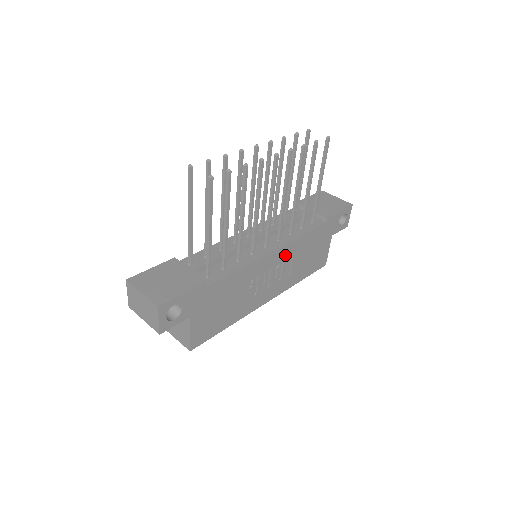
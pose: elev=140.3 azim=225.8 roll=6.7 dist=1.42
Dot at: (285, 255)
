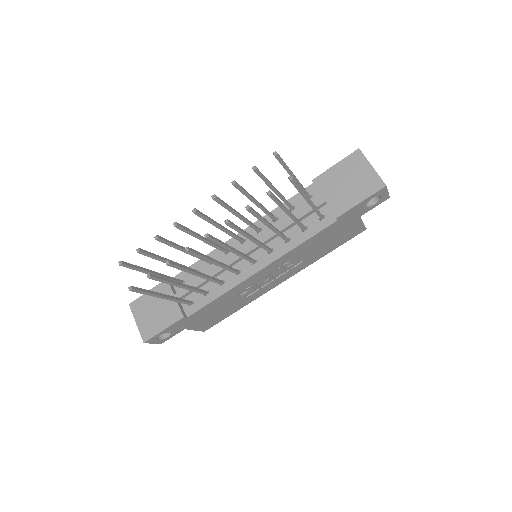
Dot at: (281, 262)
